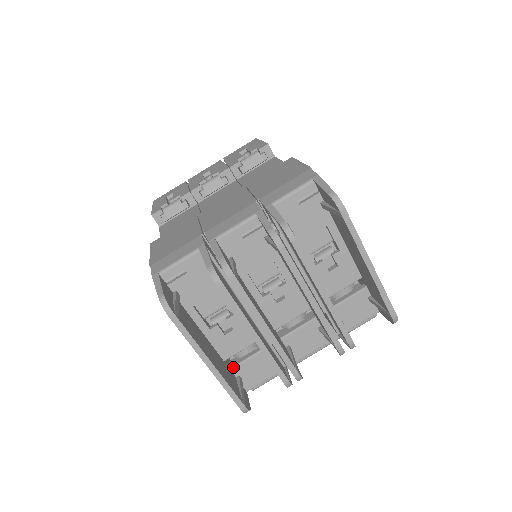
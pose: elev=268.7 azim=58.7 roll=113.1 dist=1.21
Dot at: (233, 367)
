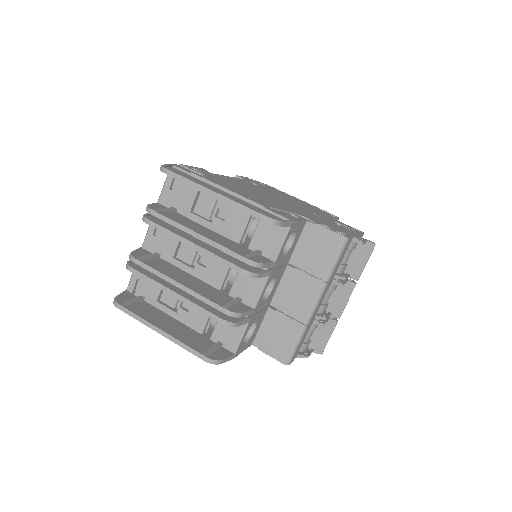
Dot at: (211, 336)
